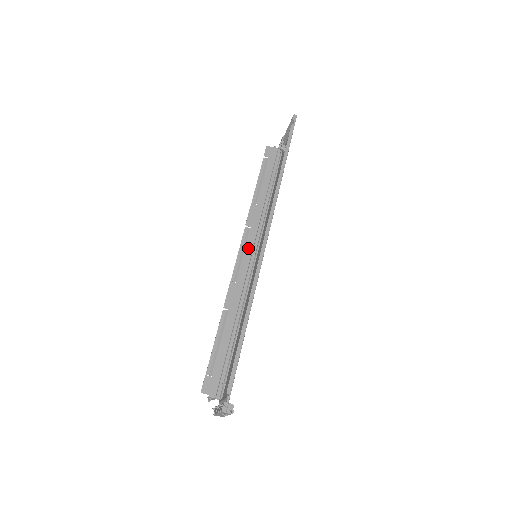
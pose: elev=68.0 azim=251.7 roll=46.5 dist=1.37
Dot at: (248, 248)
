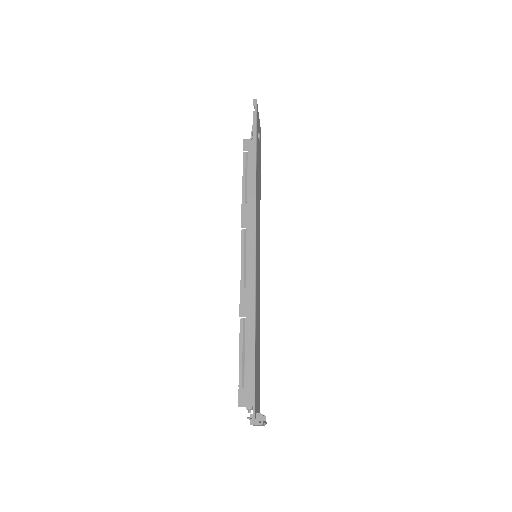
Dot at: (249, 250)
